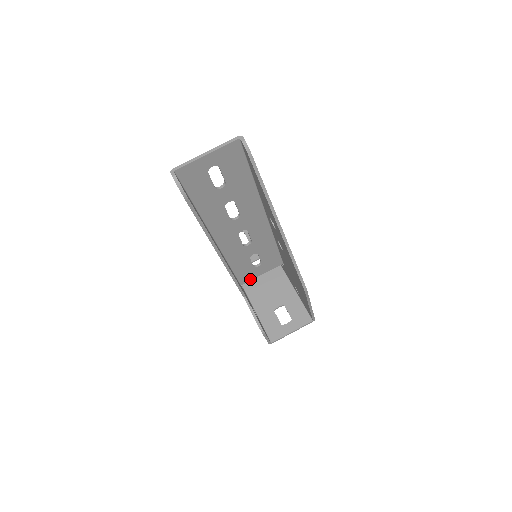
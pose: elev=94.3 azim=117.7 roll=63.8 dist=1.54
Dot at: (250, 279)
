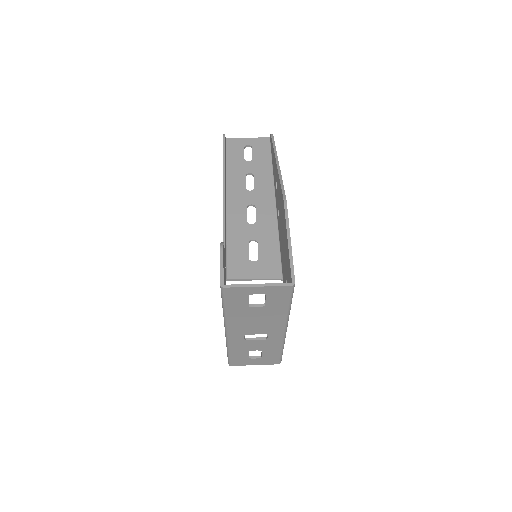
Dot at: (240, 277)
